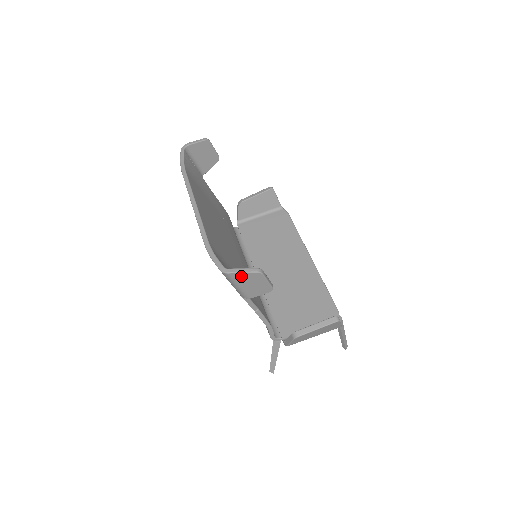
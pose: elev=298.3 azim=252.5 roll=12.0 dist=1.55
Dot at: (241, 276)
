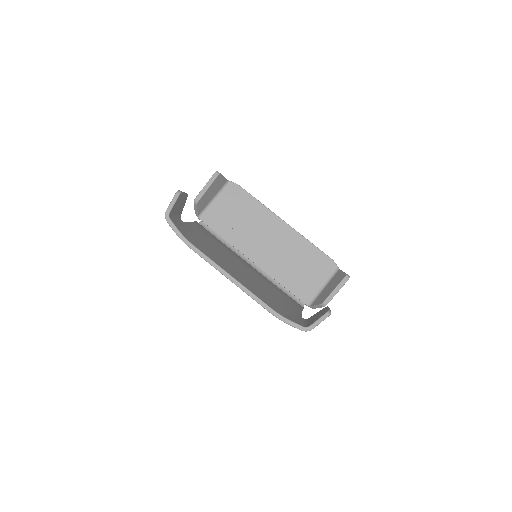
Dot at: (317, 324)
